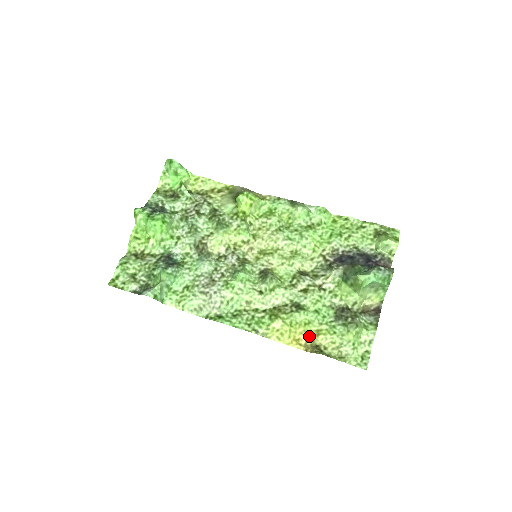
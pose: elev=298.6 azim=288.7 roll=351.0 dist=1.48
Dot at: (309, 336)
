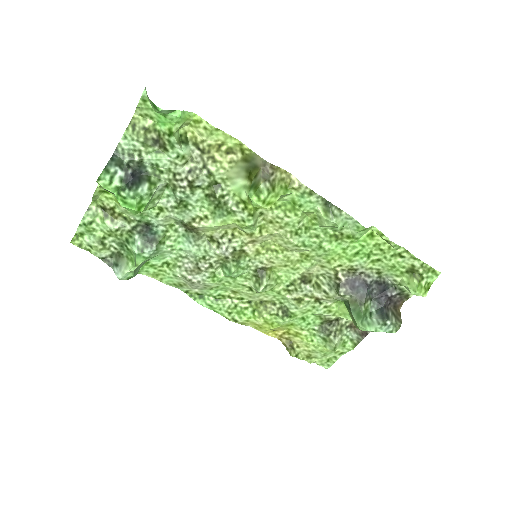
Dot at: (287, 332)
